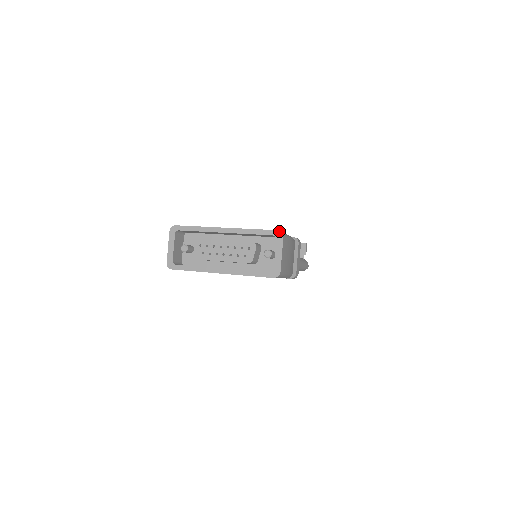
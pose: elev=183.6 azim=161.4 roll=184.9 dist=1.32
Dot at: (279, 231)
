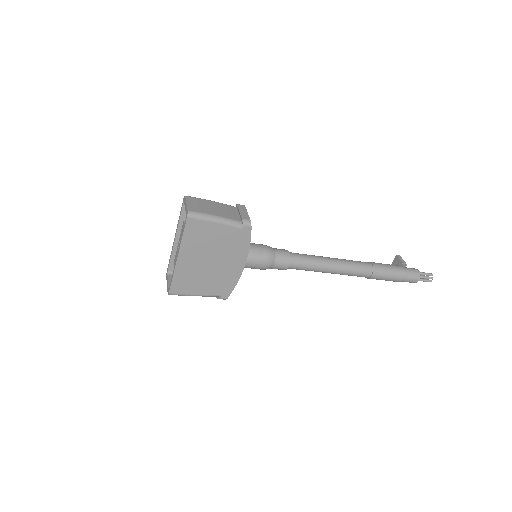
Dot at: (184, 197)
